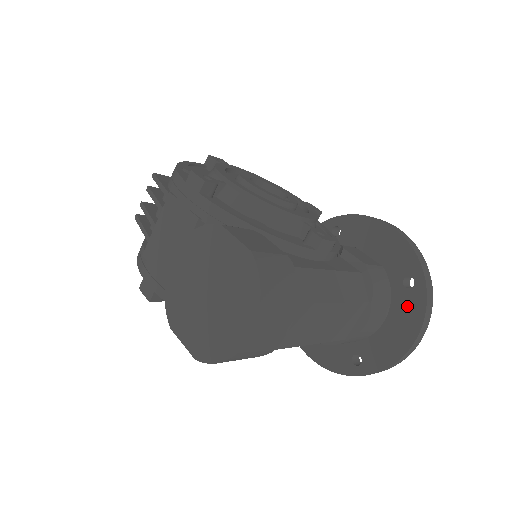
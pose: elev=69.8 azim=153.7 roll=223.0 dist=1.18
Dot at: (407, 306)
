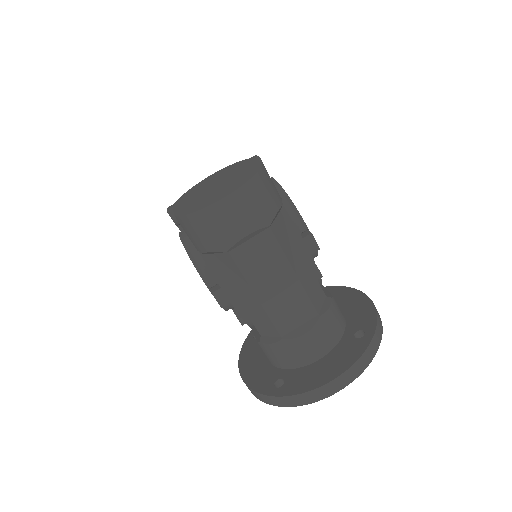
Dot at: (348, 350)
